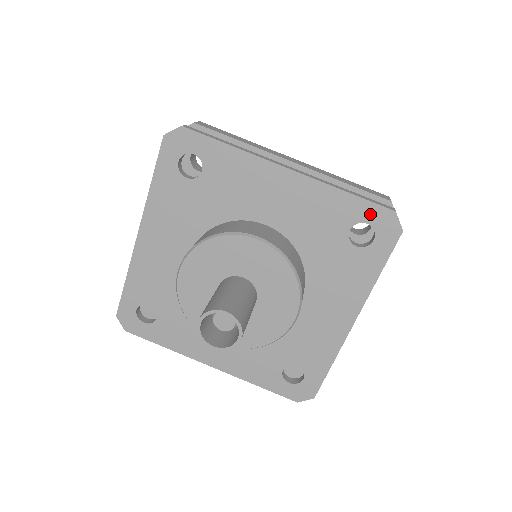
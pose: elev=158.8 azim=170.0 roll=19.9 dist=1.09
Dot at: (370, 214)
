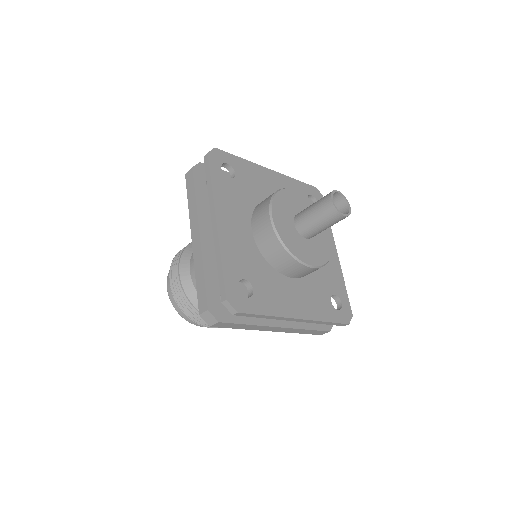
Dot at: (345, 302)
